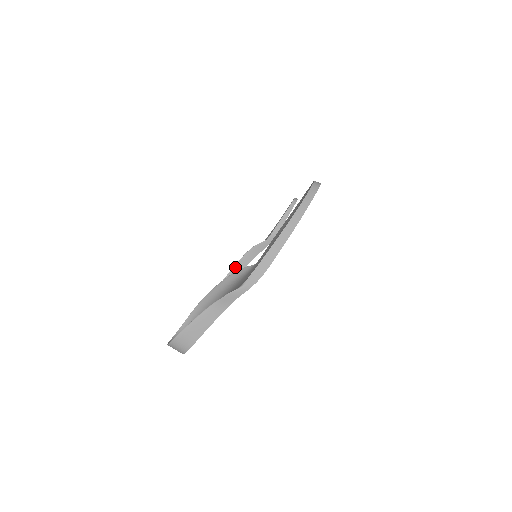
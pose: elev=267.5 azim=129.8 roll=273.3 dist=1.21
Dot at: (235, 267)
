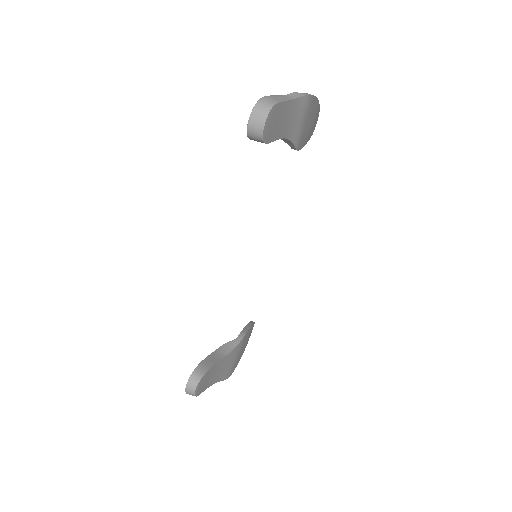
Dot at: (207, 358)
